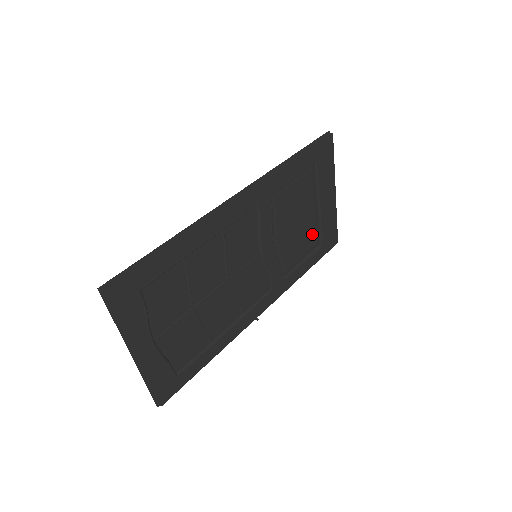
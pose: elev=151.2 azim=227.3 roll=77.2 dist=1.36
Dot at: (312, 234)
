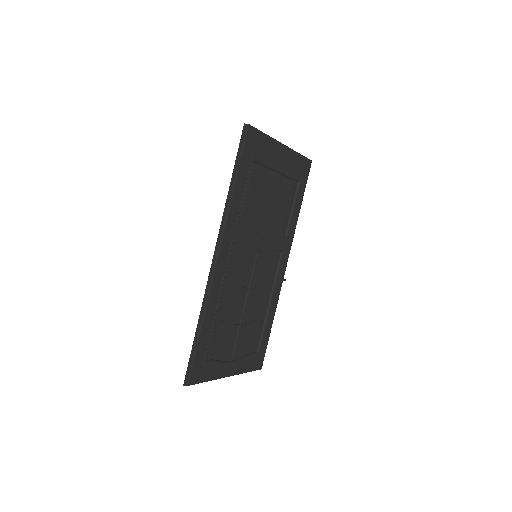
Dot at: (286, 189)
